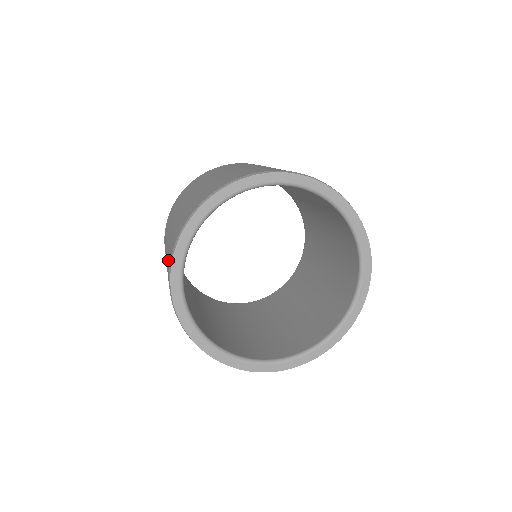
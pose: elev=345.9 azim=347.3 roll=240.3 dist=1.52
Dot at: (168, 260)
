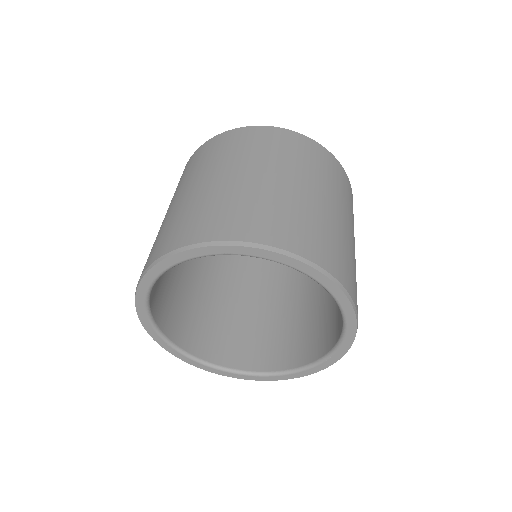
Dot at: (176, 229)
